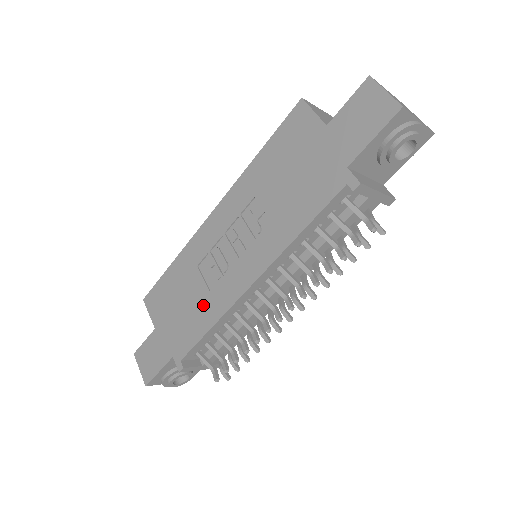
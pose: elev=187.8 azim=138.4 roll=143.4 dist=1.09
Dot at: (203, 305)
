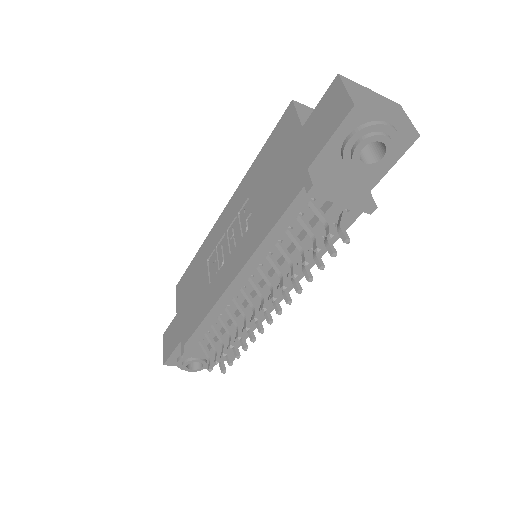
Dot at: (204, 296)
